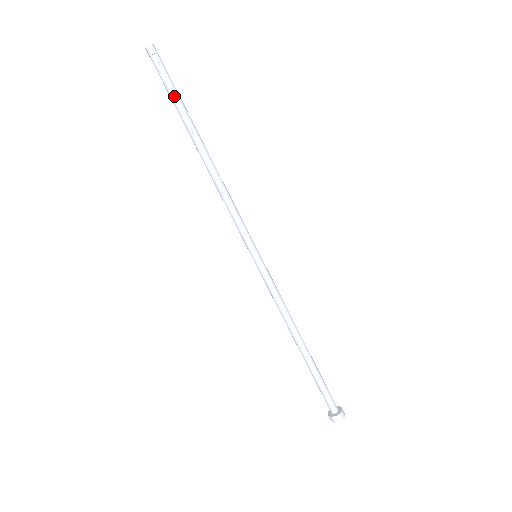
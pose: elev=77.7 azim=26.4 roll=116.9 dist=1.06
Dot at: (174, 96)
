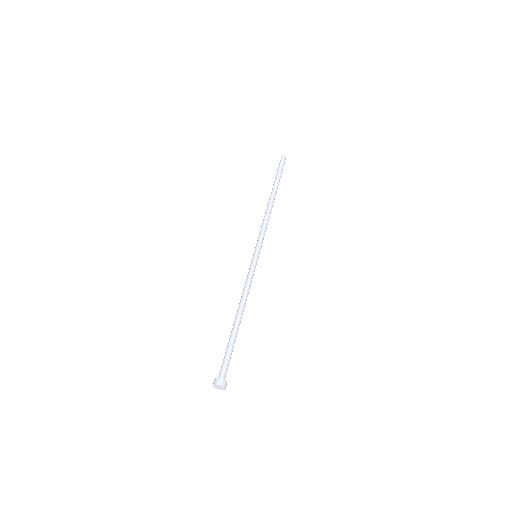
Dot at: (277, 174)
